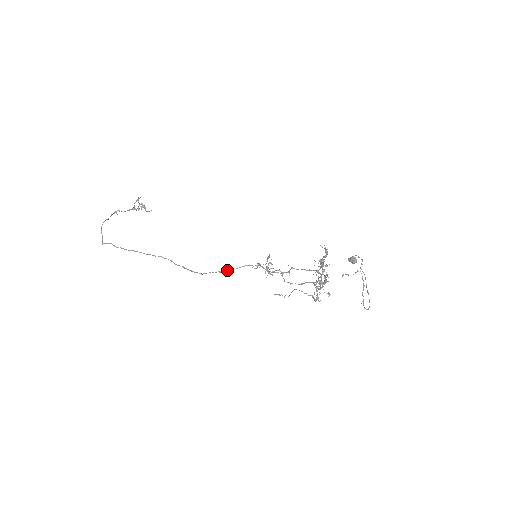
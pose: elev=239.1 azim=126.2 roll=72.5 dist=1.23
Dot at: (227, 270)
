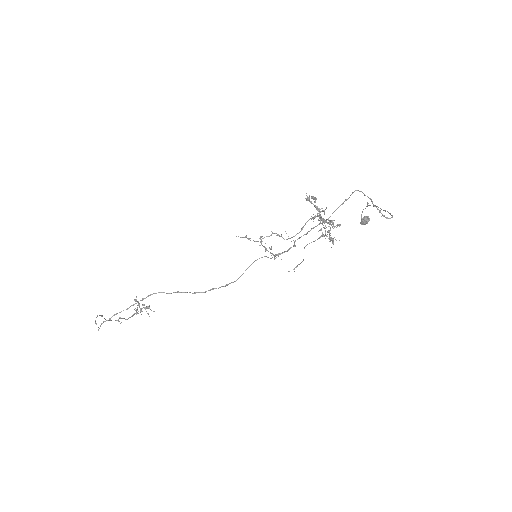
Dot at: (233, 282)
